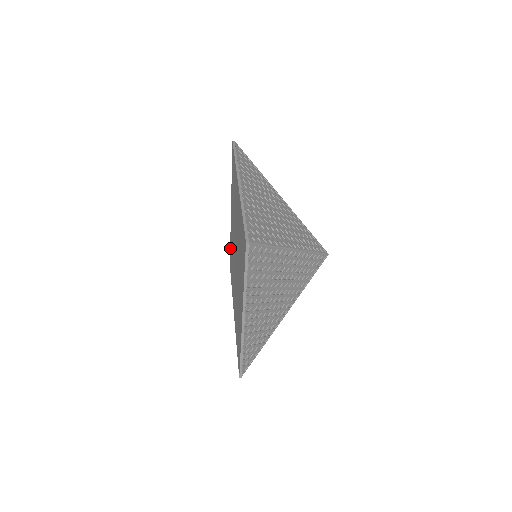
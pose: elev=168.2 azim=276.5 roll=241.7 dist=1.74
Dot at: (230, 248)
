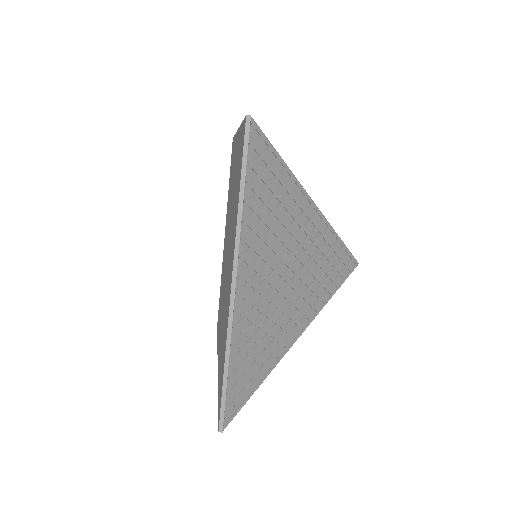
Dot at: occluded
